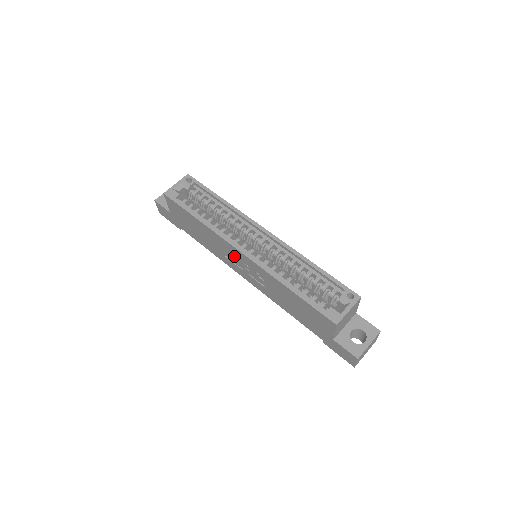
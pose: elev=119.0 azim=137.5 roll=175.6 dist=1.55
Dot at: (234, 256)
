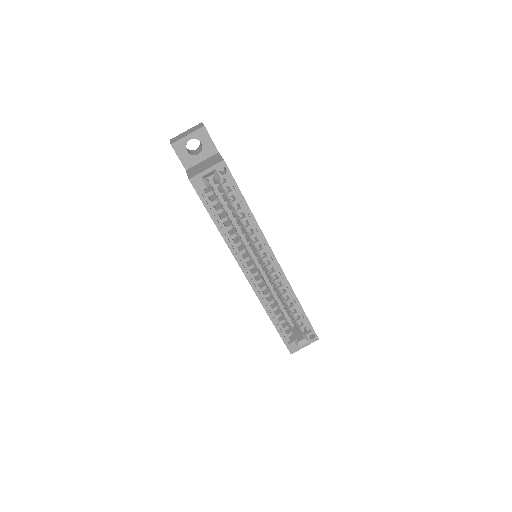
Dot at: occluded
